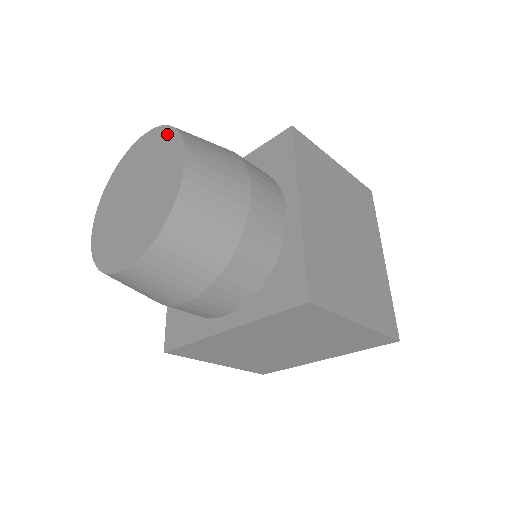
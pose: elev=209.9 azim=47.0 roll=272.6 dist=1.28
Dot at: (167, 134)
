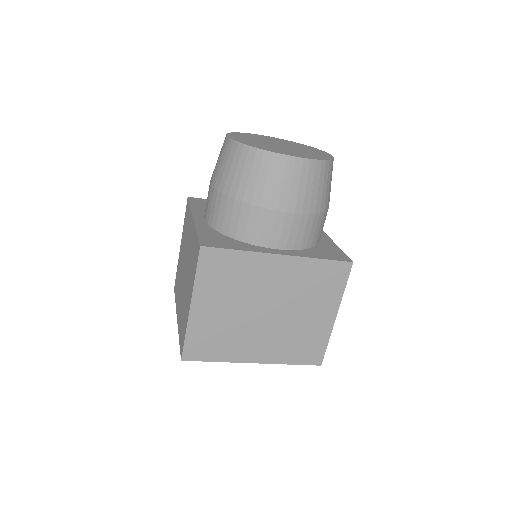
Dot at: (301, 144)
